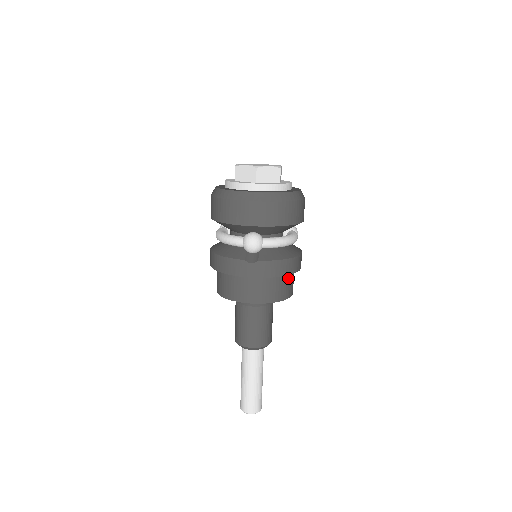
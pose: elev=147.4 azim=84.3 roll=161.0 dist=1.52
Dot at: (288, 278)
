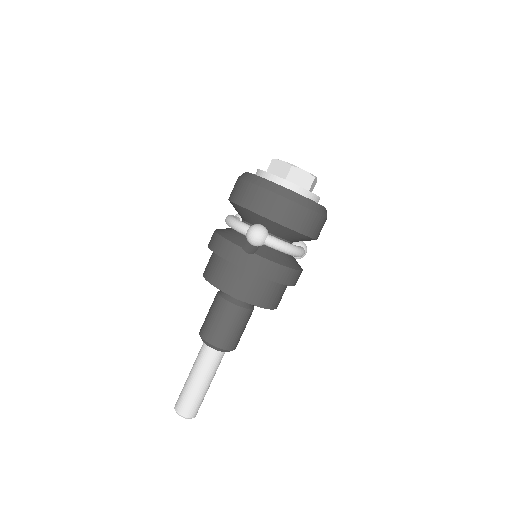
Dot at: (277, 288)
